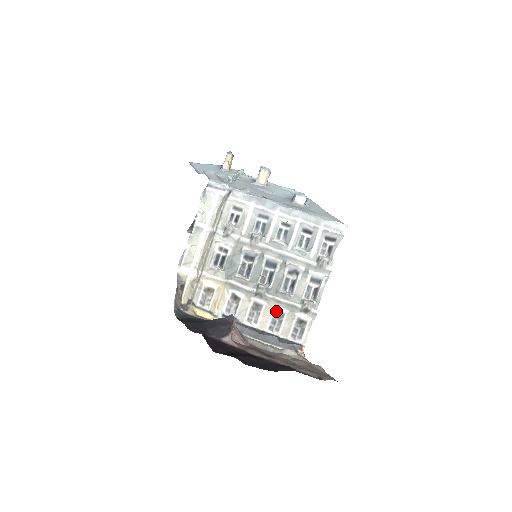
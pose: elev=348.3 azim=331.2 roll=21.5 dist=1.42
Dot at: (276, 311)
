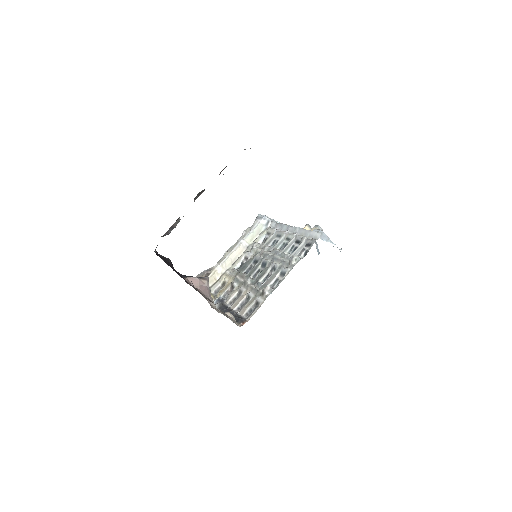
Dot at: (247, 296)
